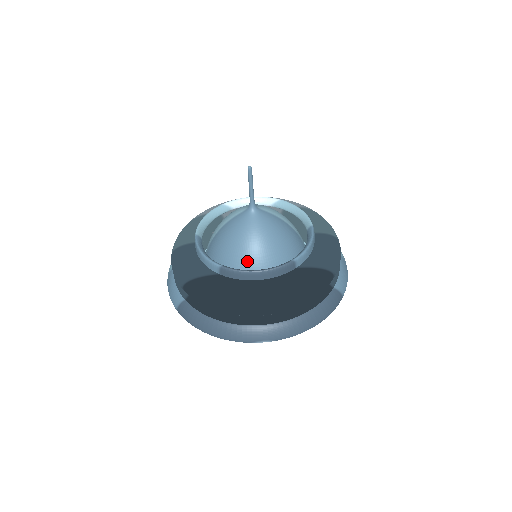
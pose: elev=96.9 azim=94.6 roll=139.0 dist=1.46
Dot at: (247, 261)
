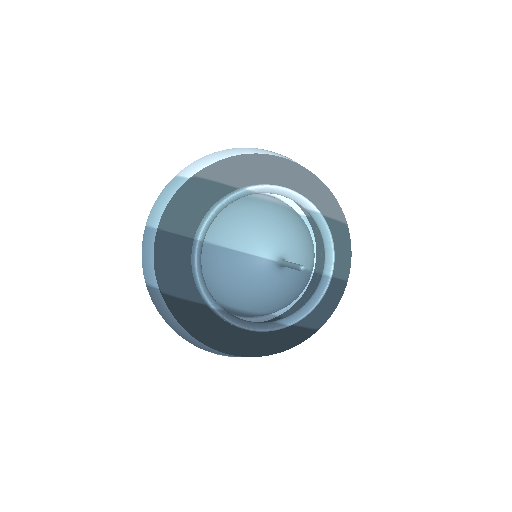
Dot at: (243, 303)
